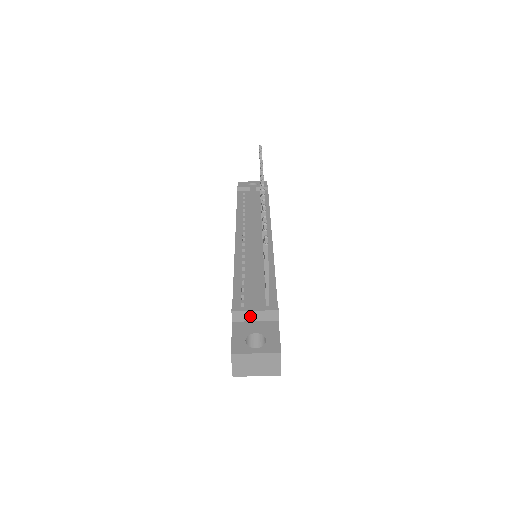
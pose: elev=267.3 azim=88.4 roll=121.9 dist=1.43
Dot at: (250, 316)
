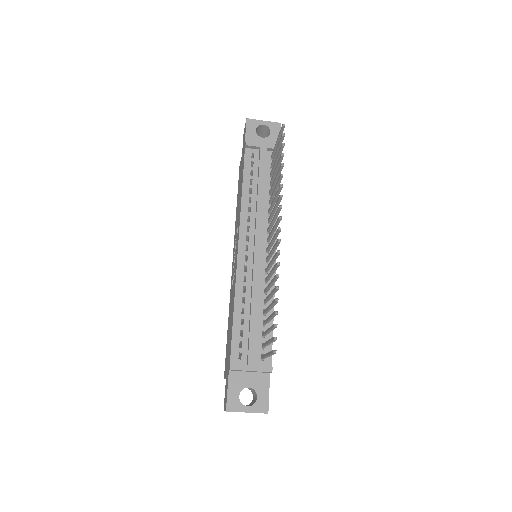
Dot at: (246, 371)
